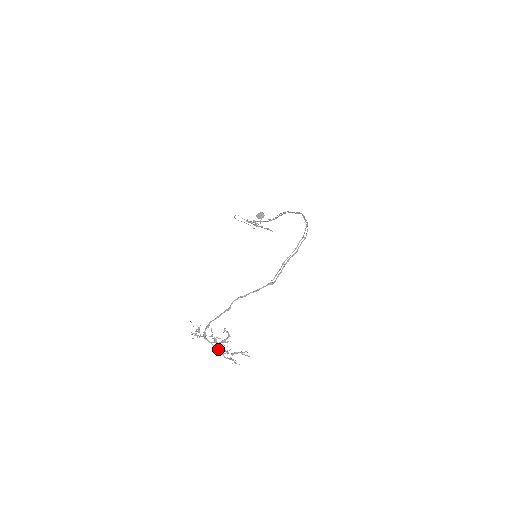
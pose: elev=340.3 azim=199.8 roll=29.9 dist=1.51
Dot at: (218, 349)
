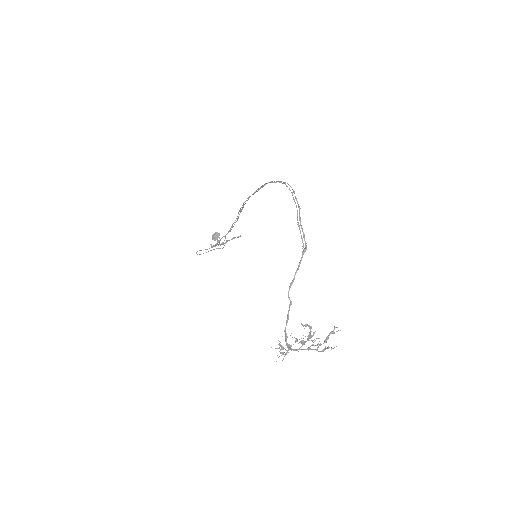
Dot at: (310, 349)
